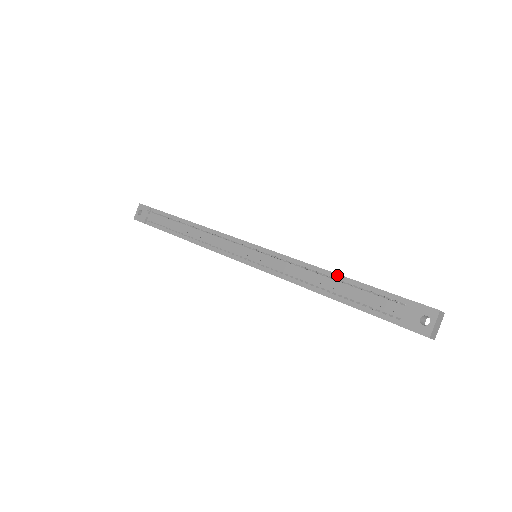
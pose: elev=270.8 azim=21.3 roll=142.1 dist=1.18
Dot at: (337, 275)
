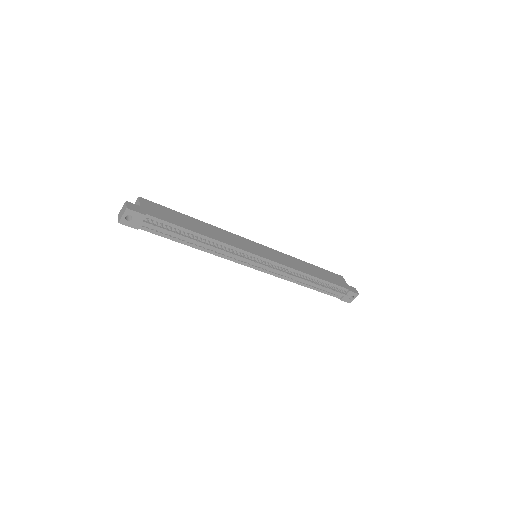
Dot at: (317, 278)
